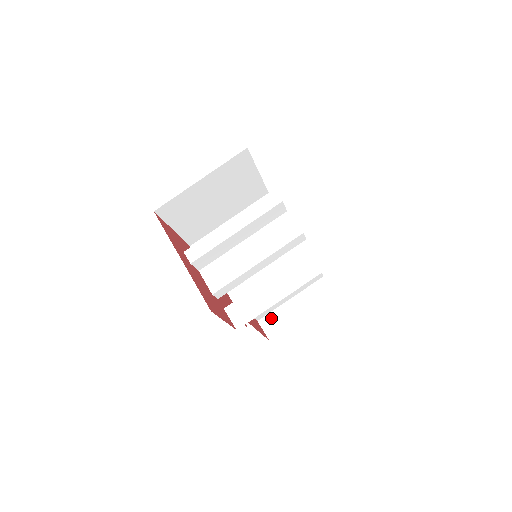
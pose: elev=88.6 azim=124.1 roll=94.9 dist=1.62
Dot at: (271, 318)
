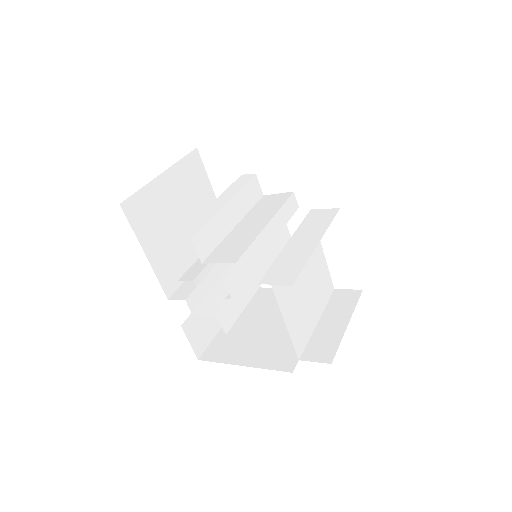
Dot at: (313, 347)
